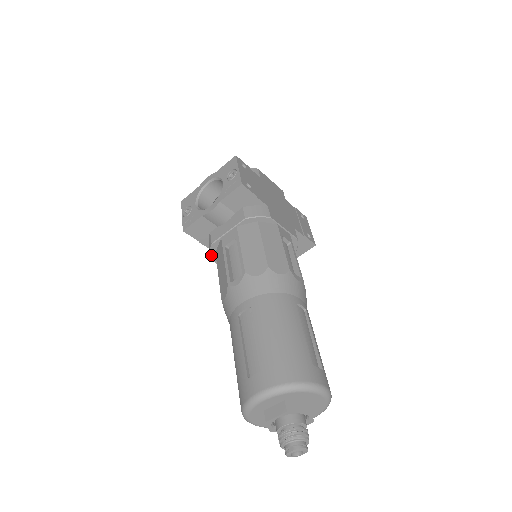
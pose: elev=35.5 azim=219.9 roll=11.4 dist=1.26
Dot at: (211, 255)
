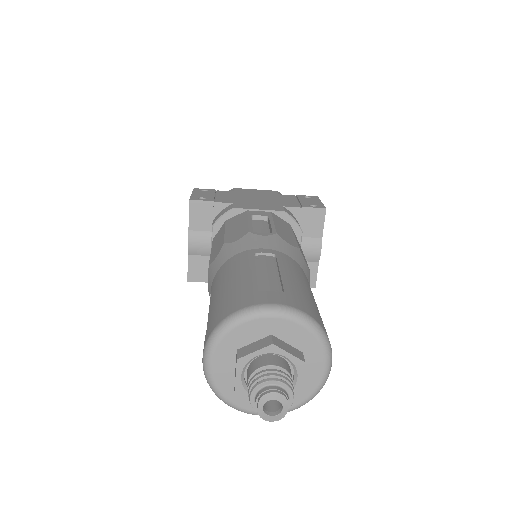
Dot at: occluded
